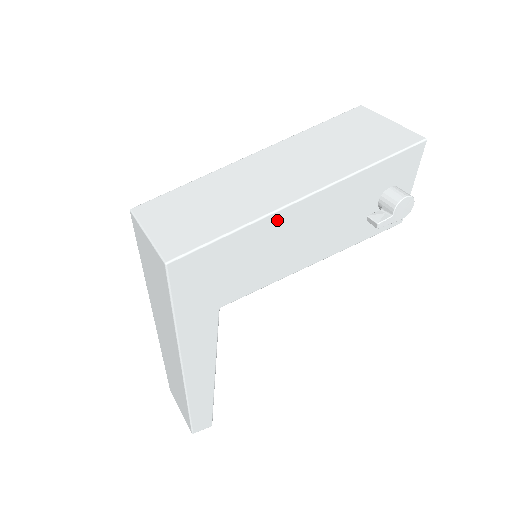
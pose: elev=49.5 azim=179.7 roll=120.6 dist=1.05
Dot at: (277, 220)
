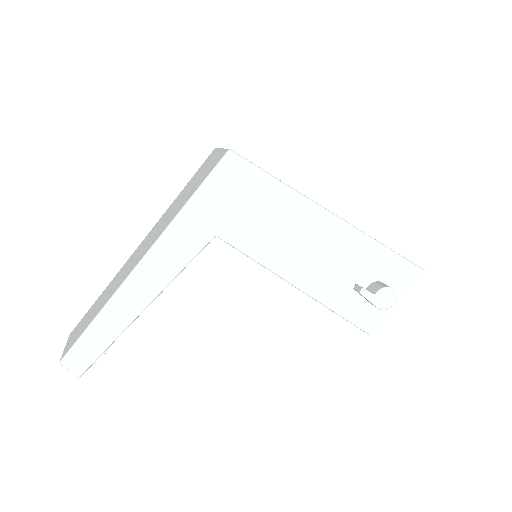
Dot at: (306, 208)
